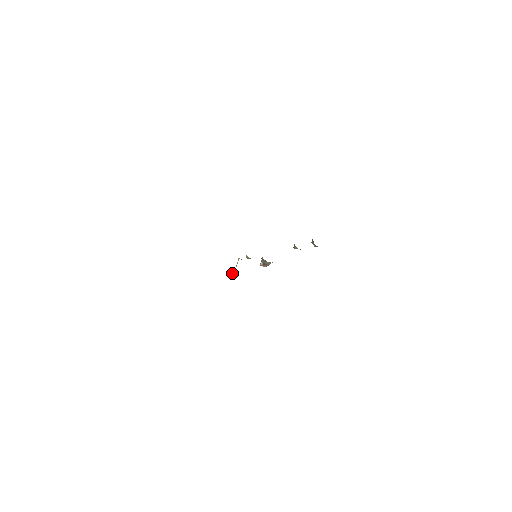
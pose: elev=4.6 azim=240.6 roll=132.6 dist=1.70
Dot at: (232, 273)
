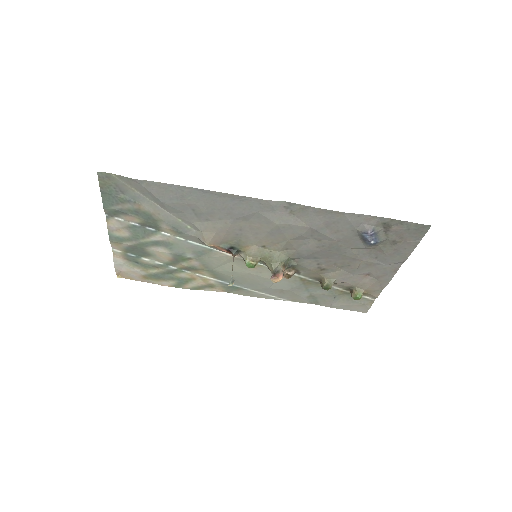
Dot at: occluded
